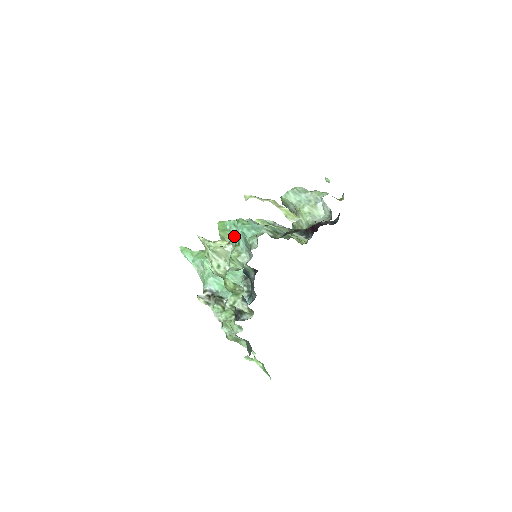
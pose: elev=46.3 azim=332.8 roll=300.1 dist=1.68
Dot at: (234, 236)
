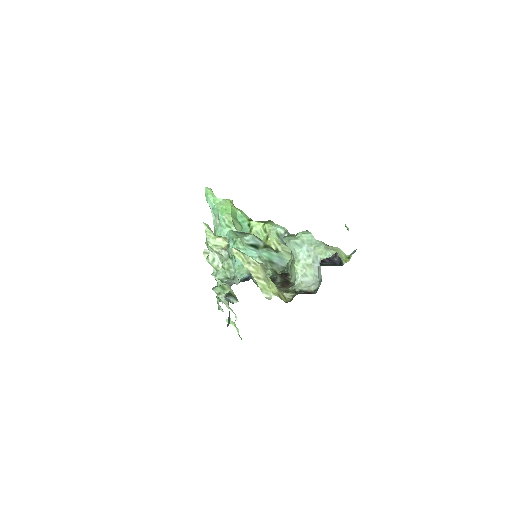
Dot at: (230, 248)
